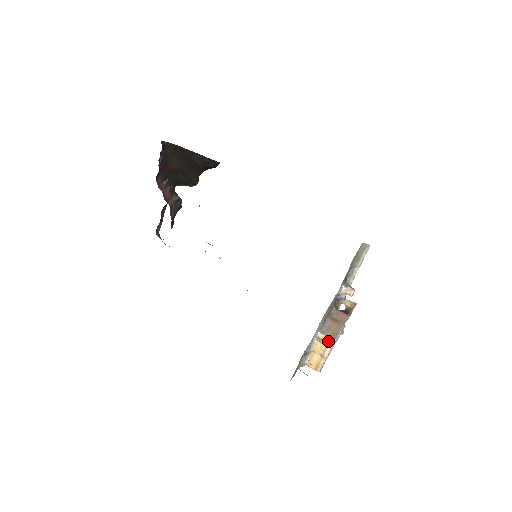
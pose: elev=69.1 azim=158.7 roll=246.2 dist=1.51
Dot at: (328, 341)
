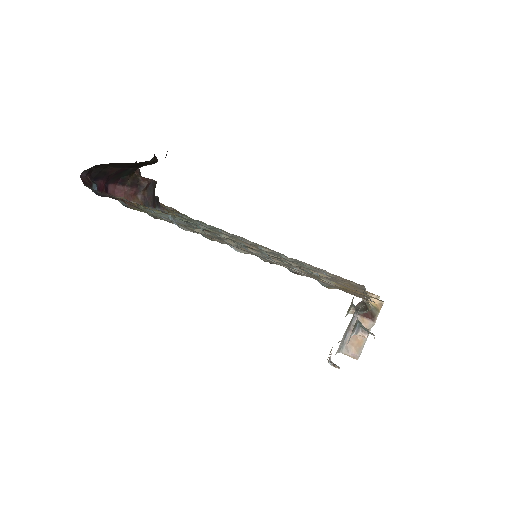
Dot at: (351, 356)
